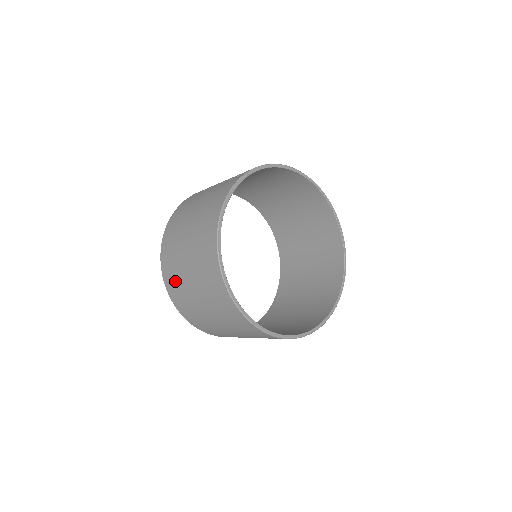
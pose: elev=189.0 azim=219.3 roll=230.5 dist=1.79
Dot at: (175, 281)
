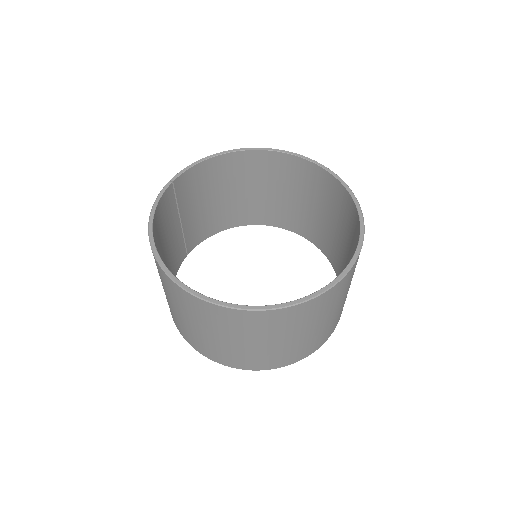
Dot at: (182, 329)
